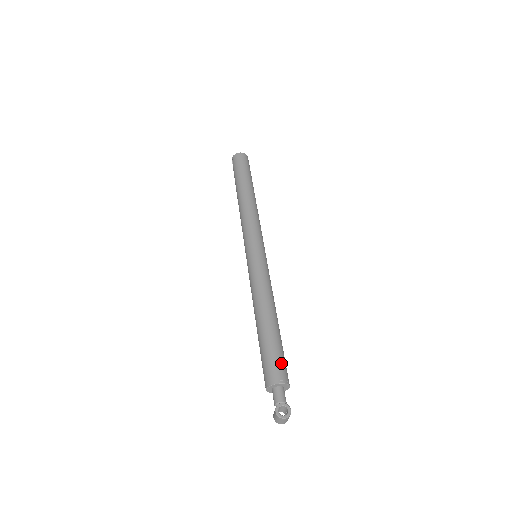
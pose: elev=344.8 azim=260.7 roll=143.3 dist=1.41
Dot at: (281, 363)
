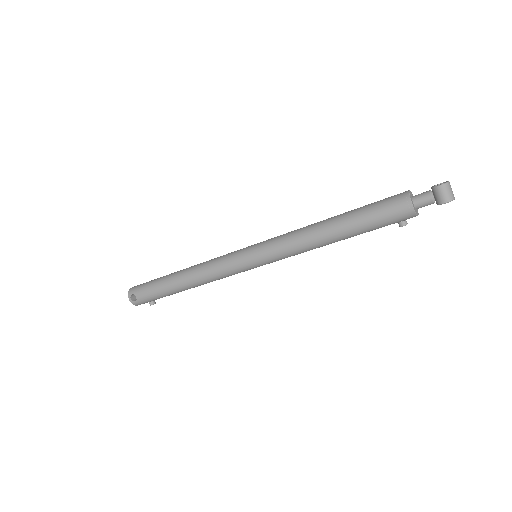
Dot at: occluded
